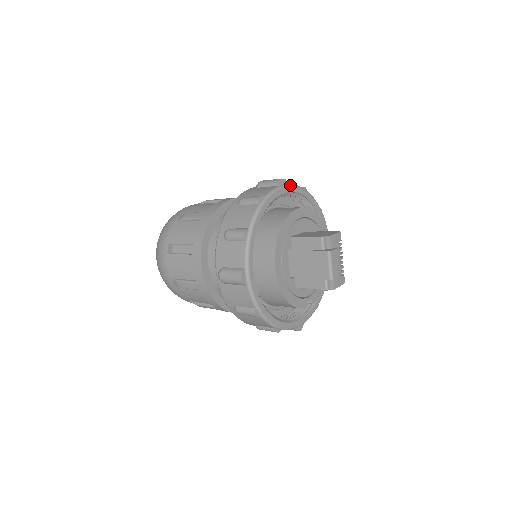
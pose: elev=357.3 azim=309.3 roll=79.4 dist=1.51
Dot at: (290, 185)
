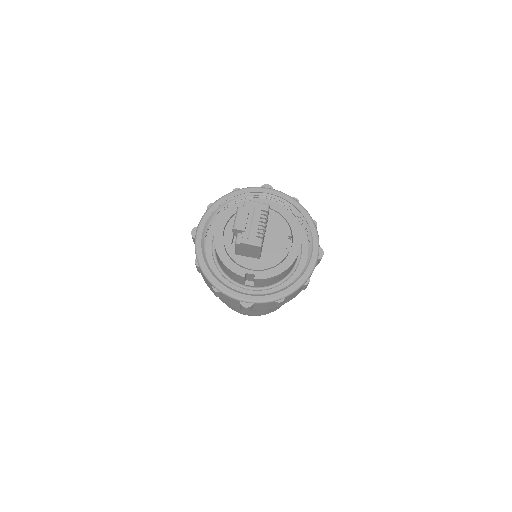
Dot at: (273, 189)
